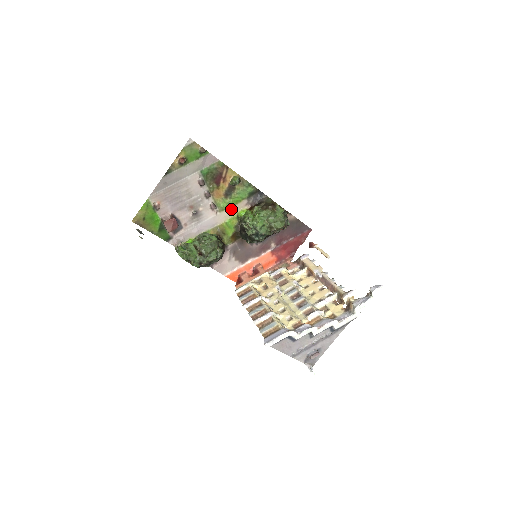
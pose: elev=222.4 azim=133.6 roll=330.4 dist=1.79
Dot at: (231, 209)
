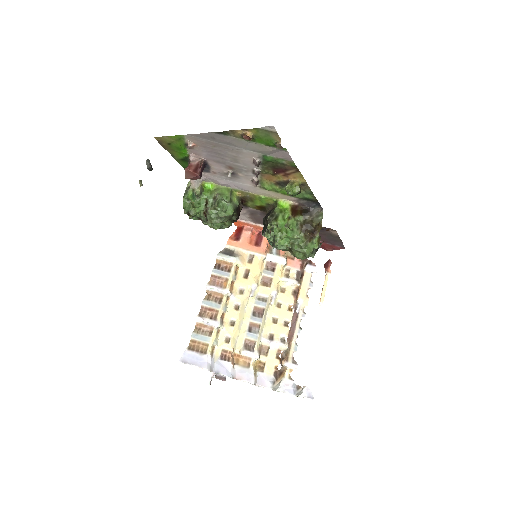
Dot at: (274, 193)
